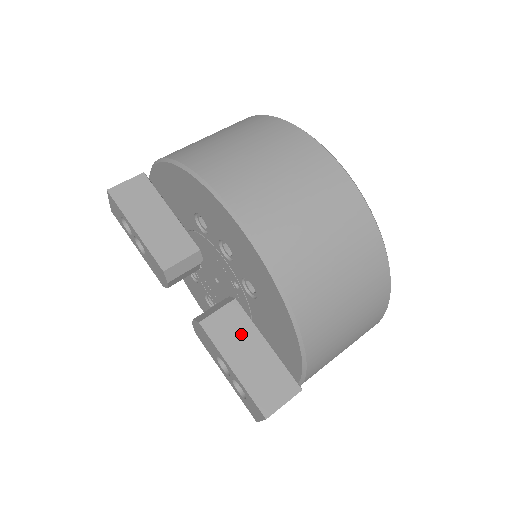
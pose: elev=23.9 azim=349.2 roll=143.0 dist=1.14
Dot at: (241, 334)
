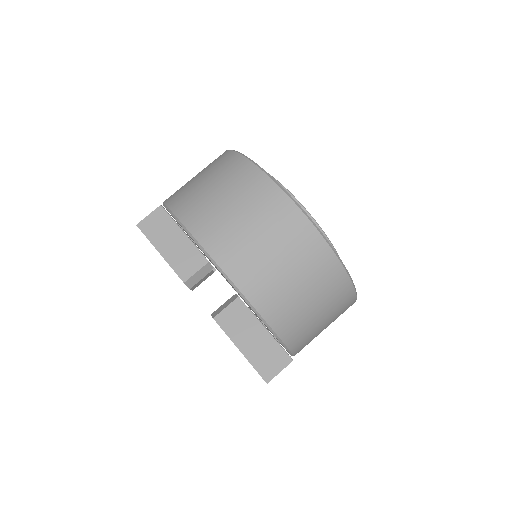
Dot at: (245, 323)
